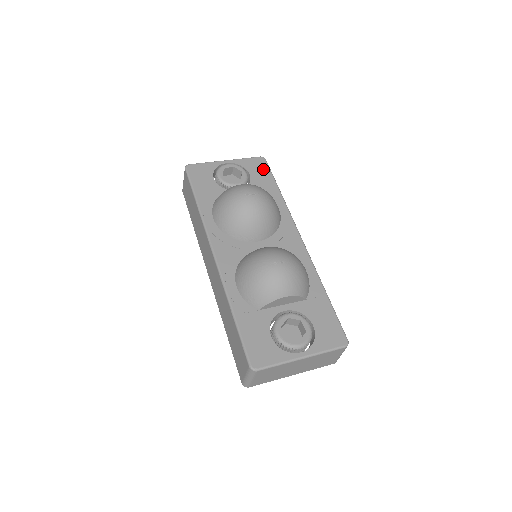
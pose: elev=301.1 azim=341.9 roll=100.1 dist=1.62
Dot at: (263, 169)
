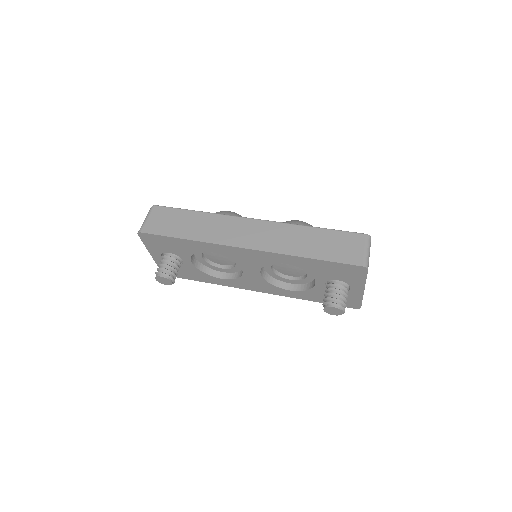
Dot at: occluded
